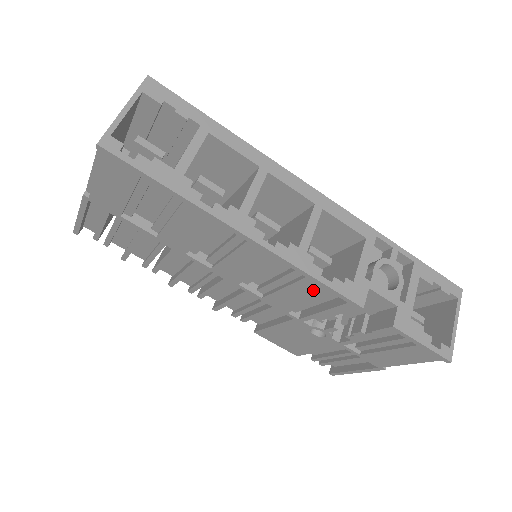
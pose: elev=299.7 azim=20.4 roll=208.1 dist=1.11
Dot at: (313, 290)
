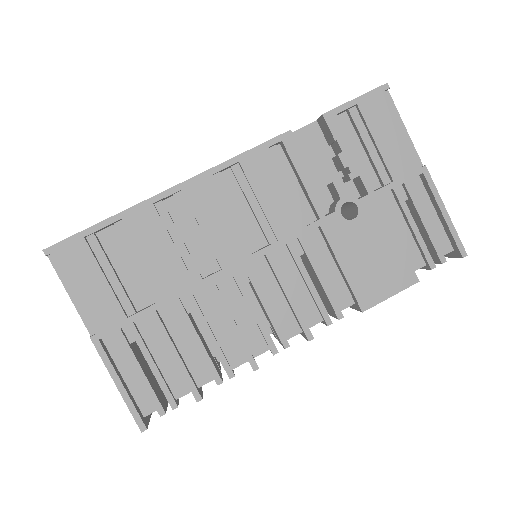
Dot at: (261, 167)
